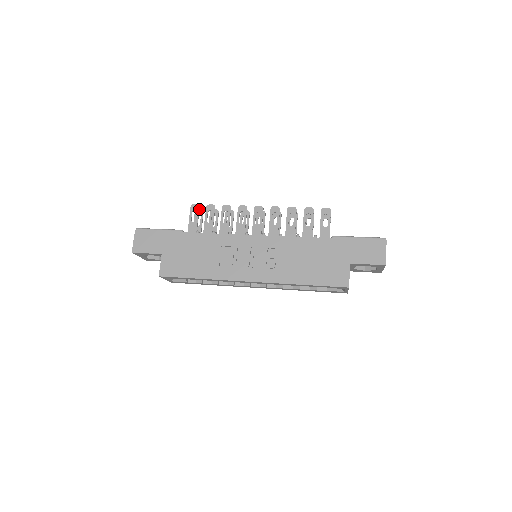
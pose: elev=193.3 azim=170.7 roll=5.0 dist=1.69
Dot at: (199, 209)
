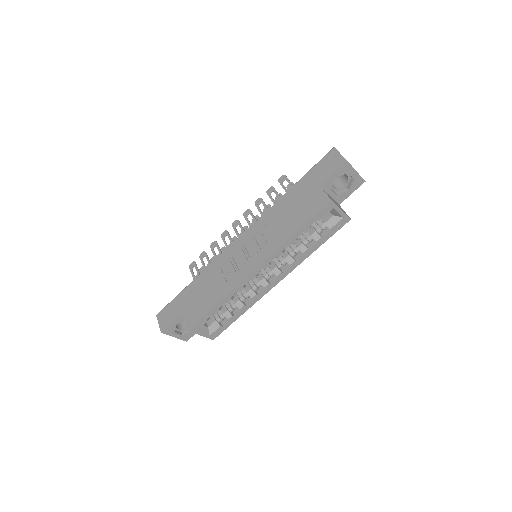
Dot at: (196, 264)
